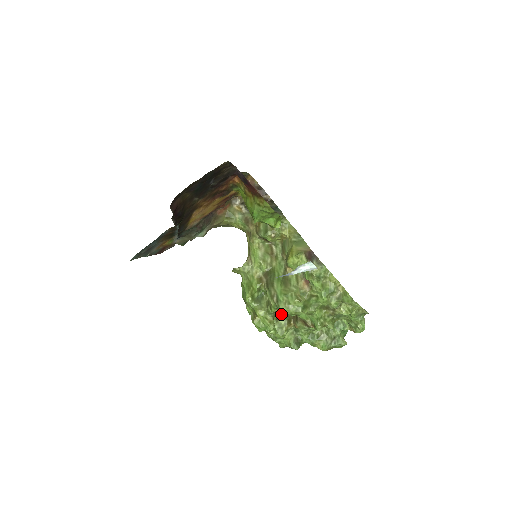
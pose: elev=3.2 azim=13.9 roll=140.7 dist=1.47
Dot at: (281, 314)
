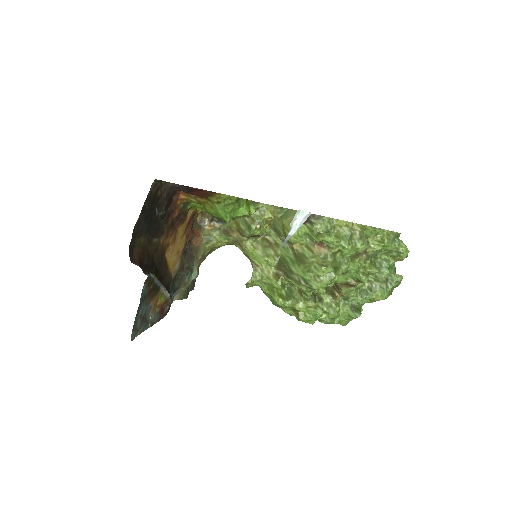
Dot at: (320, 294)
